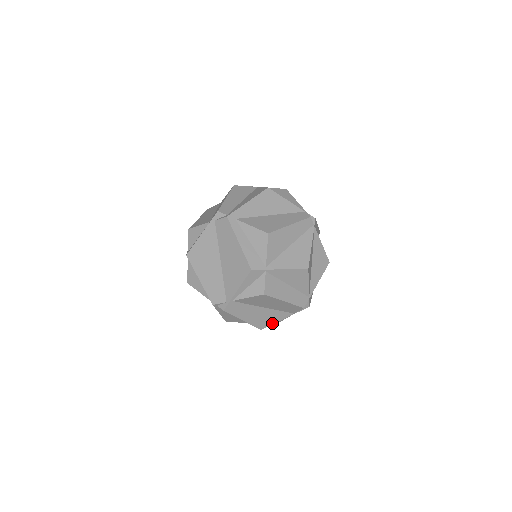
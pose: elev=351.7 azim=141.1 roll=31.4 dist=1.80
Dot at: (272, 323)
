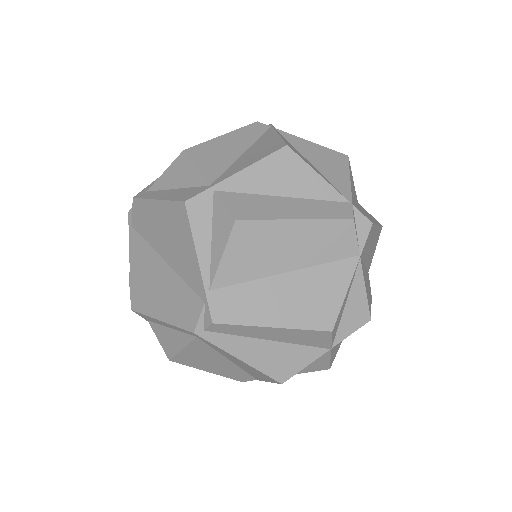
Dot at: (339, 303)
